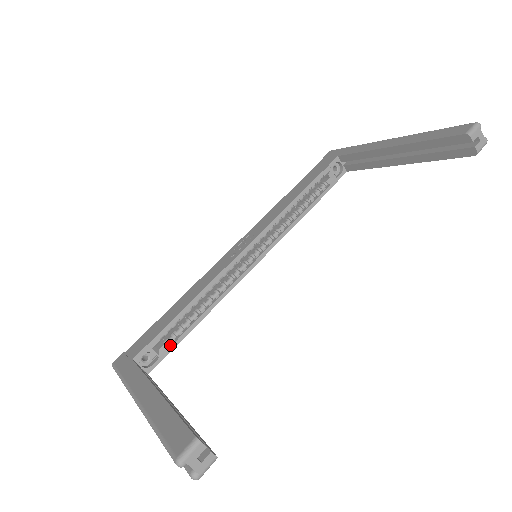
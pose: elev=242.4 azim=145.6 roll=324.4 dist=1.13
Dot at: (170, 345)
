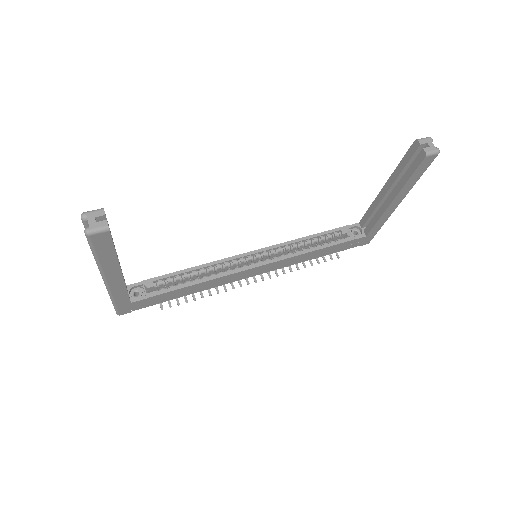
Dot at: (159, 291)
